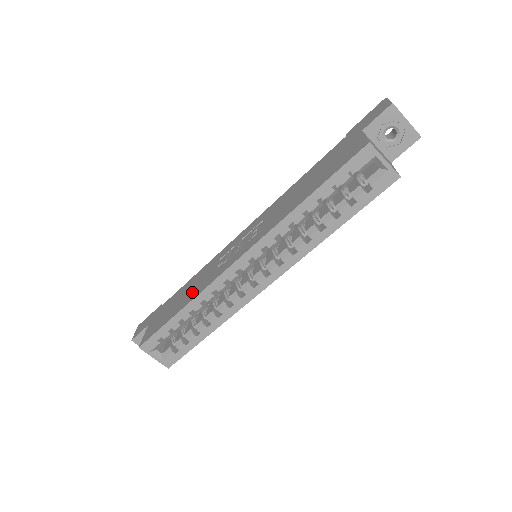
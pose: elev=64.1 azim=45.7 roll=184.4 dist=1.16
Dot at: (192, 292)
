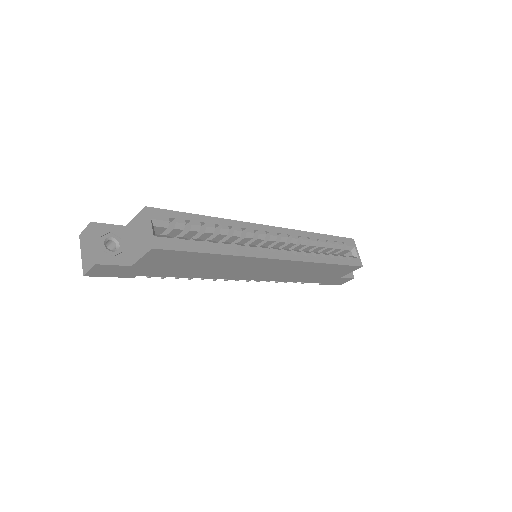
Dot at: occluded
